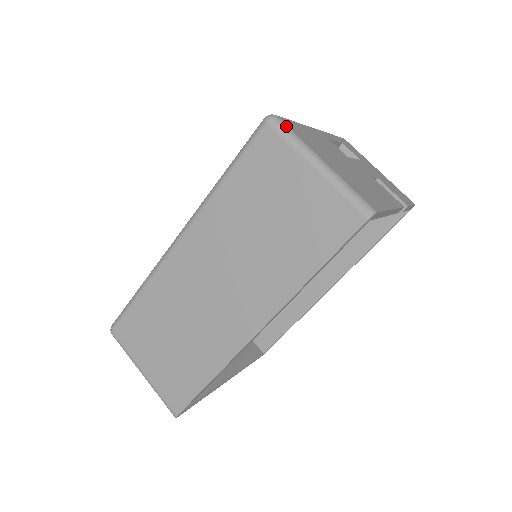
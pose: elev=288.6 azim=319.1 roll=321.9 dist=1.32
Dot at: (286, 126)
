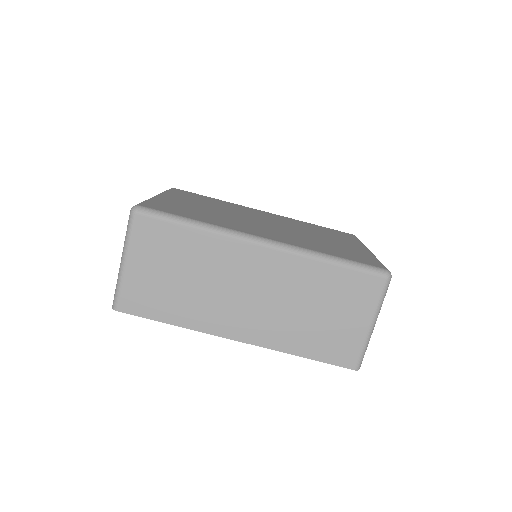
Dot at: occluded
